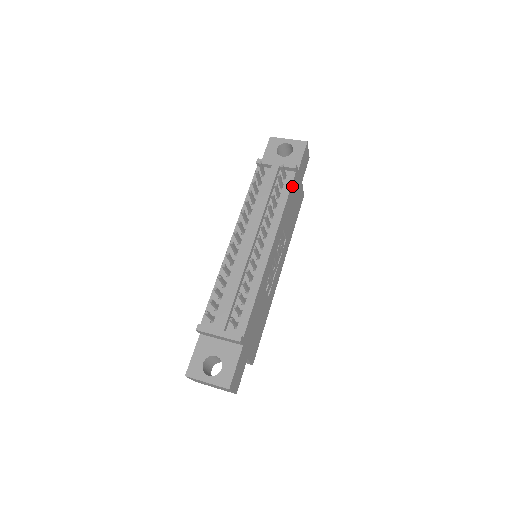
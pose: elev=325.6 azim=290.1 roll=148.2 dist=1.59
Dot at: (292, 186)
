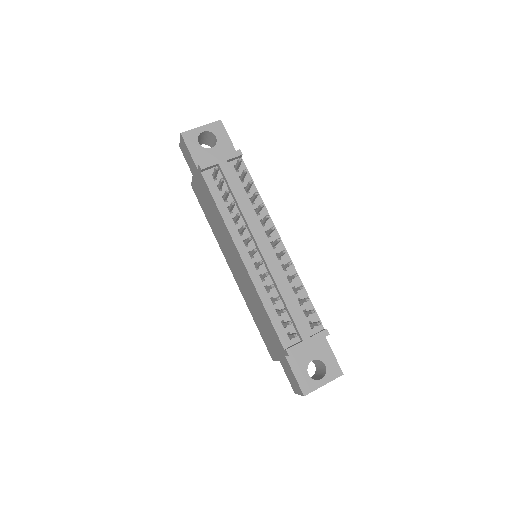
Dot at: (247, 173)
